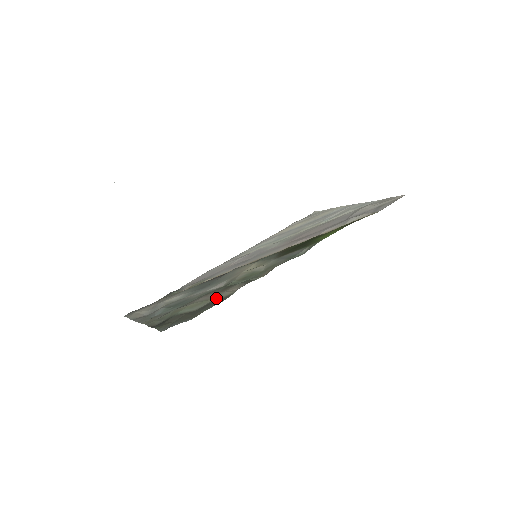
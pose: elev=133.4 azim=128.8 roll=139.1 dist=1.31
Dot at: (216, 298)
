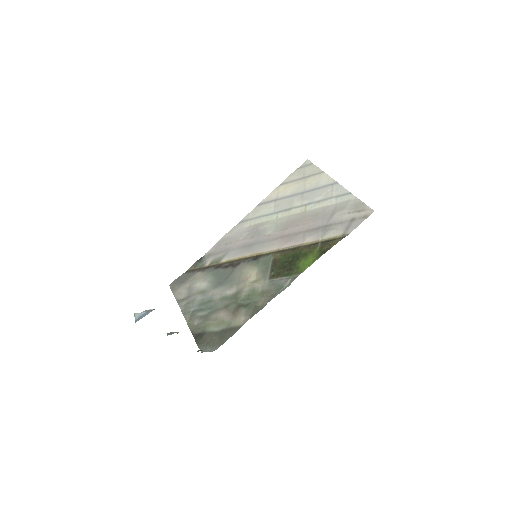
Dot at: (231, 323)
